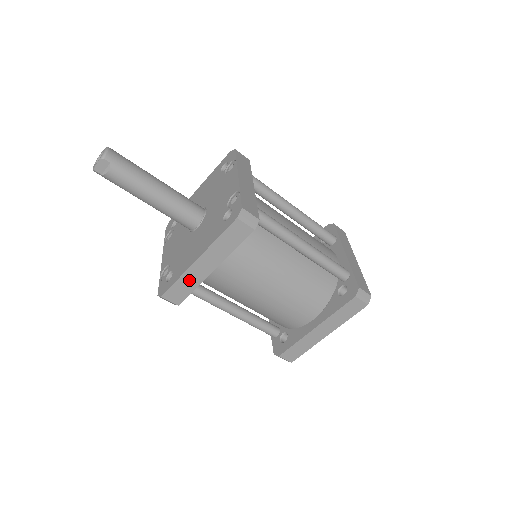
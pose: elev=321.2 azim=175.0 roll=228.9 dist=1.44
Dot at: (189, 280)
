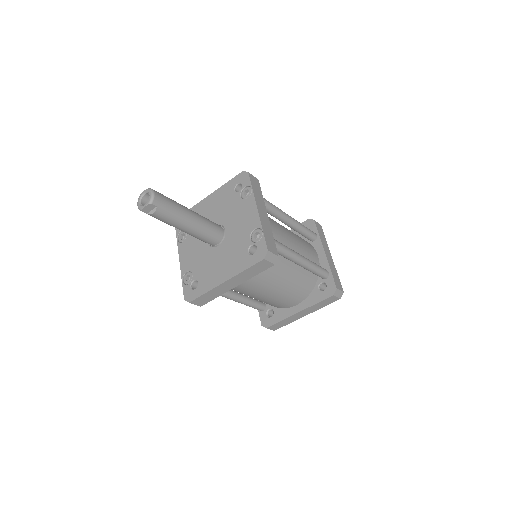
Dot at: (214, 293)
